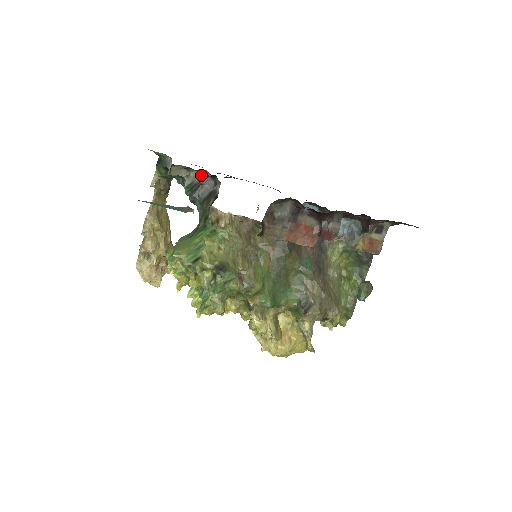
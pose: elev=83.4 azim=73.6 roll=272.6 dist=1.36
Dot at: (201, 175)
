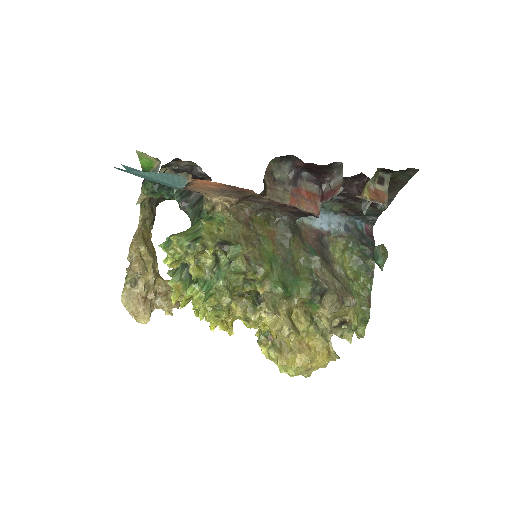
Dot at: occluded
